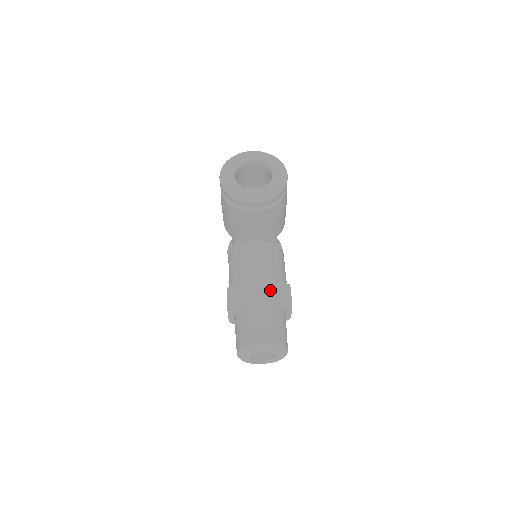
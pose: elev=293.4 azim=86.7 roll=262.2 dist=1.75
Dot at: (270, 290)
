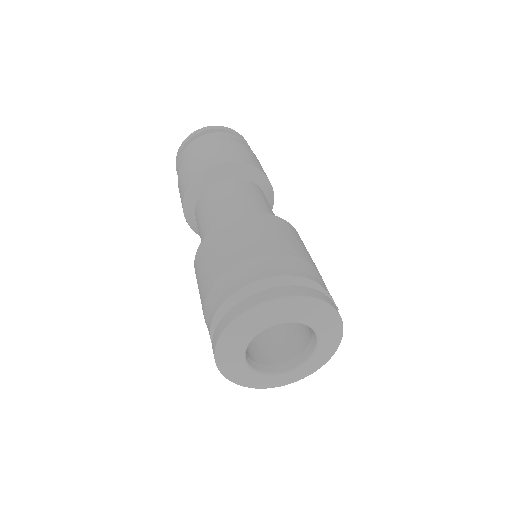
Dot at: occluded
